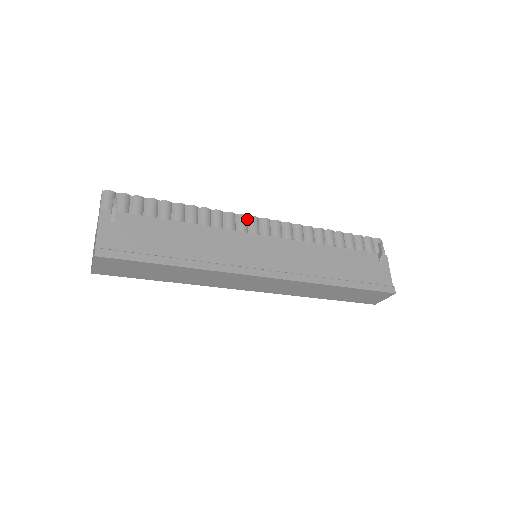
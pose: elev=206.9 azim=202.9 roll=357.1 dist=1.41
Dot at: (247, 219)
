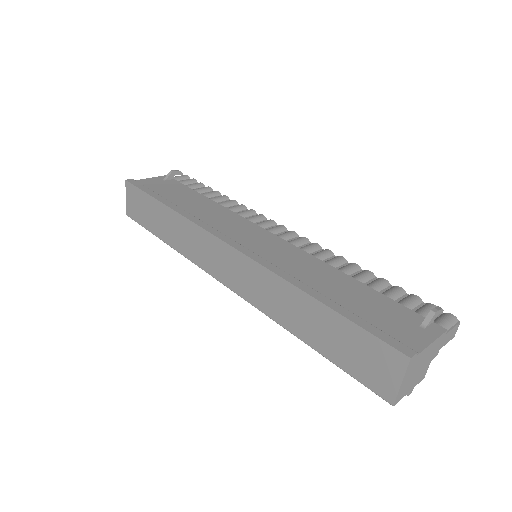
Dot at: (274, 225)
